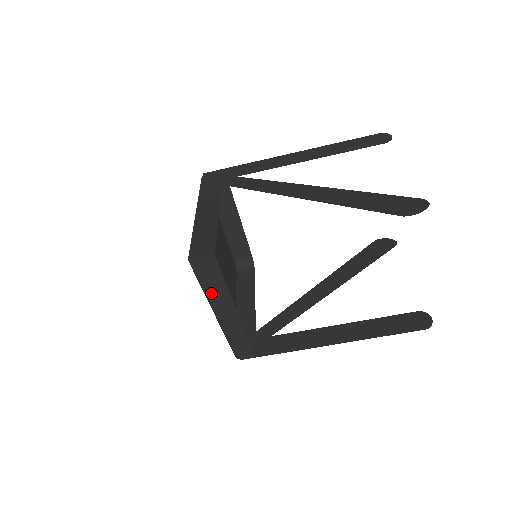
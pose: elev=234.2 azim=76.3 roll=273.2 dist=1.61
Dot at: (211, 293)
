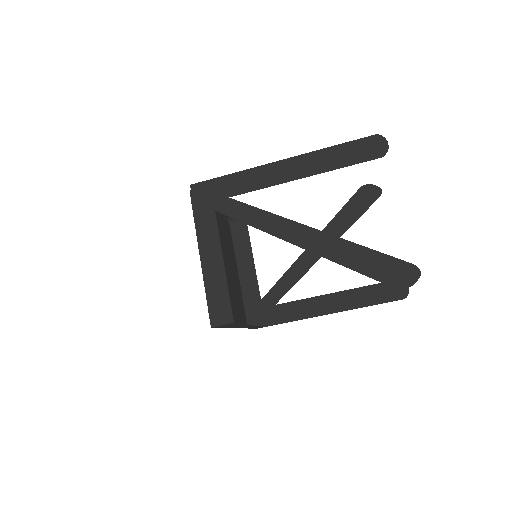
Dot at: occluded
